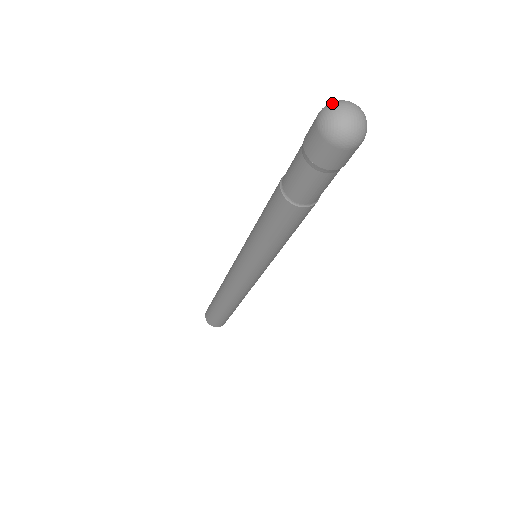
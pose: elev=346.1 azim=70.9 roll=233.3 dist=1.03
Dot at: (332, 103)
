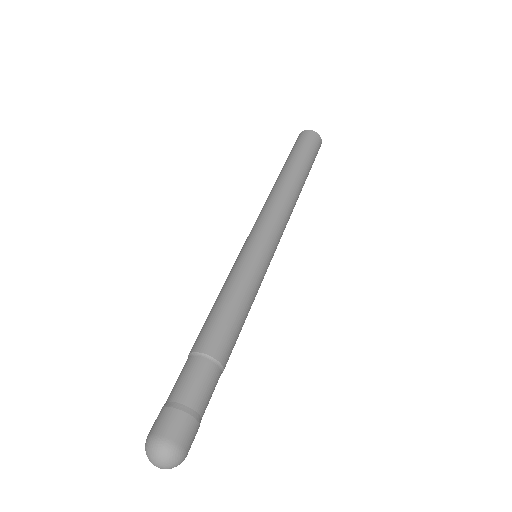
Dot at: (148, 451)
